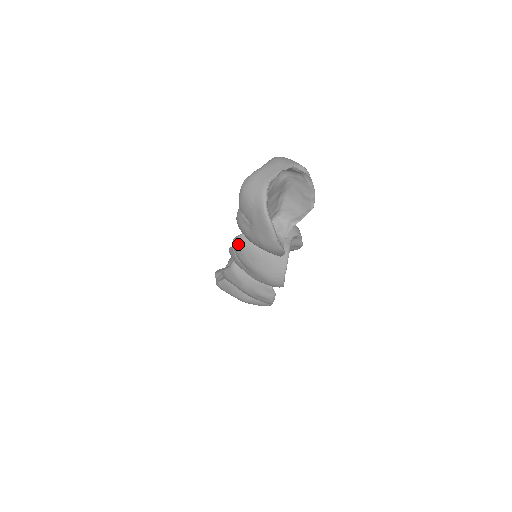
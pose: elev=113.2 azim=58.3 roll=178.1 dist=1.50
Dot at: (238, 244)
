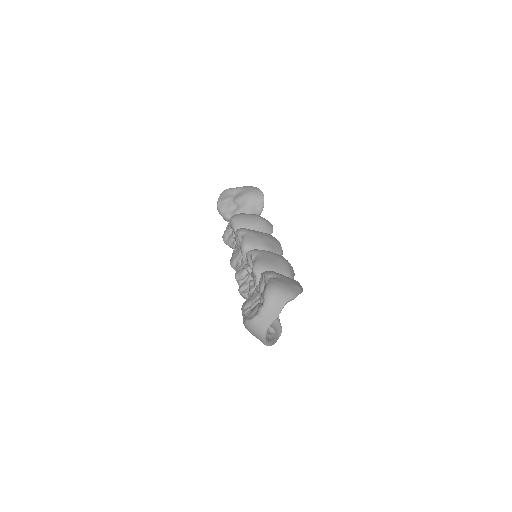
Dot at: (244, 298)
